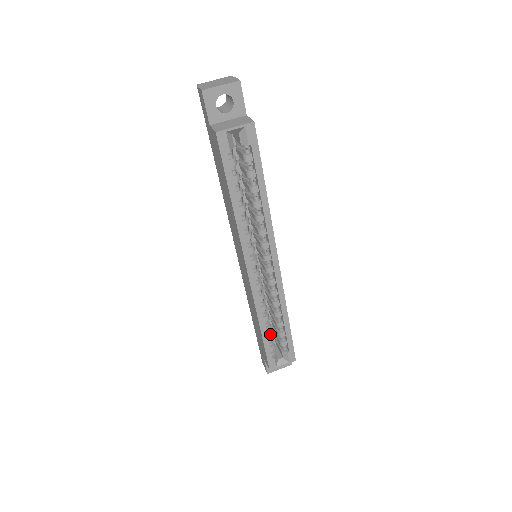
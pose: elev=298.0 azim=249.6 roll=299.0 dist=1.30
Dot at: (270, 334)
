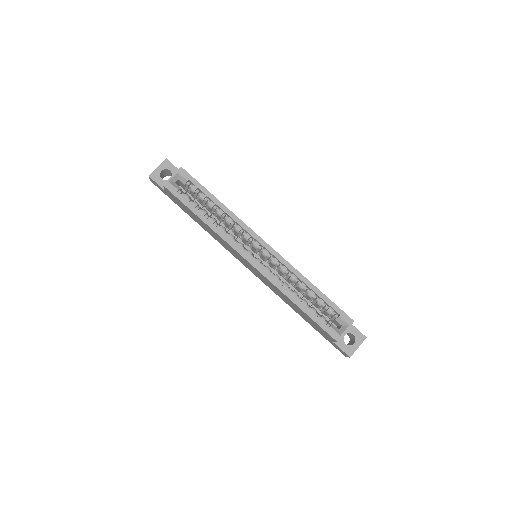
Dot at: (311, 308)
